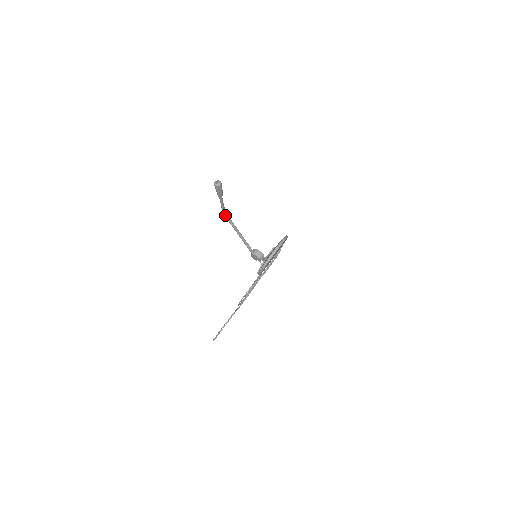
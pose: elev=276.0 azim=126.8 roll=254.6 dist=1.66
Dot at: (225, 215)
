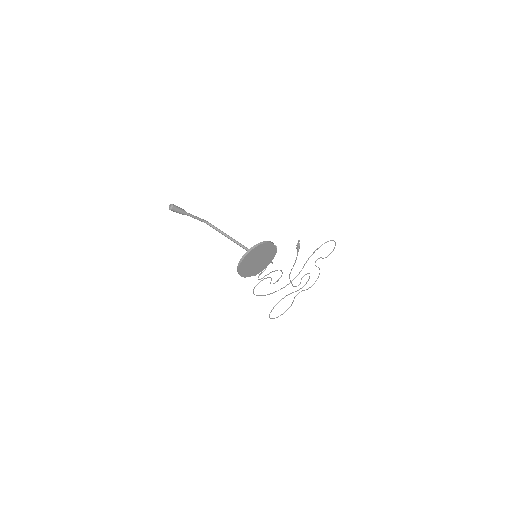
Dot at: (208, 224)
